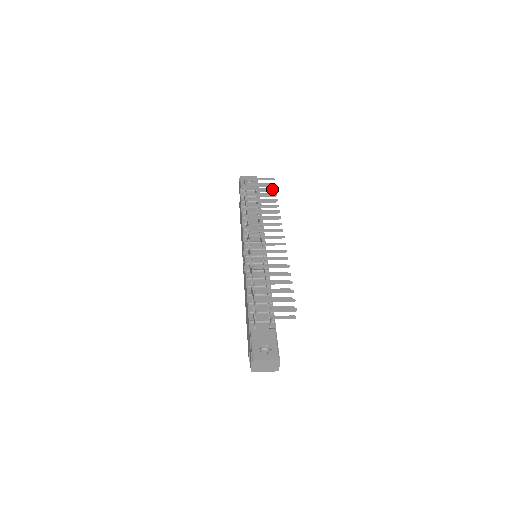
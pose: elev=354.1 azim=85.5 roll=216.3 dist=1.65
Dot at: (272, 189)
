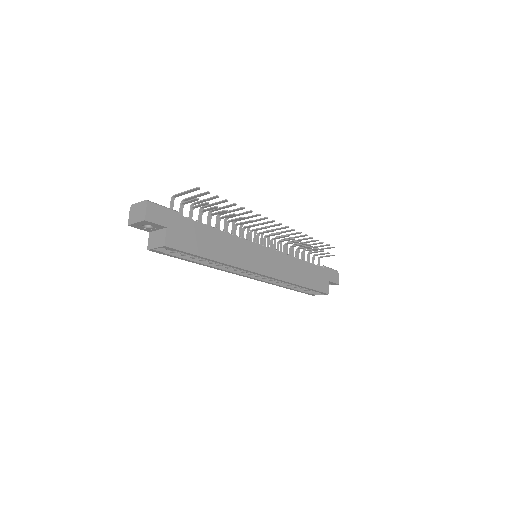
Dot at: (320, 242)
